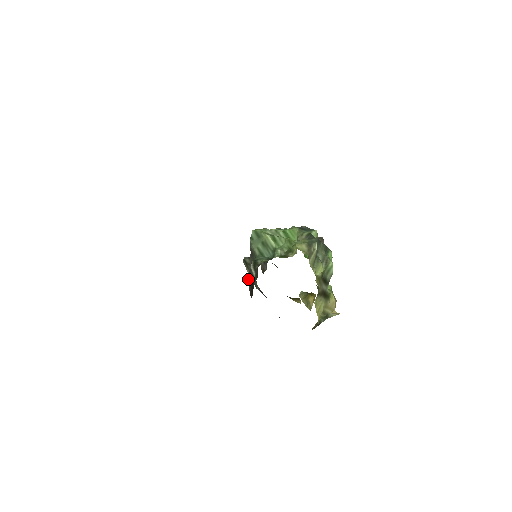
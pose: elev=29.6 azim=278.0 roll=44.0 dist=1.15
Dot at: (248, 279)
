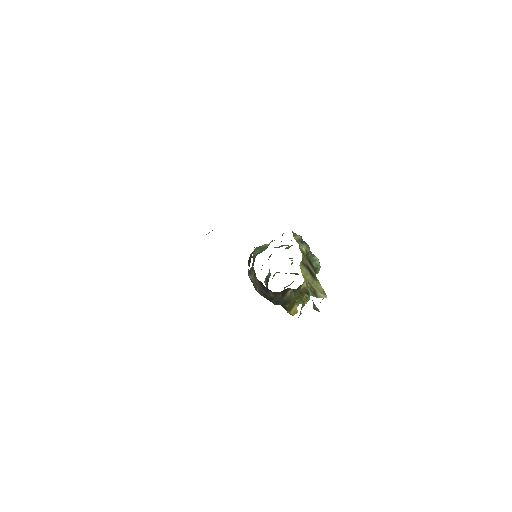
Dot at: (248, 264)
